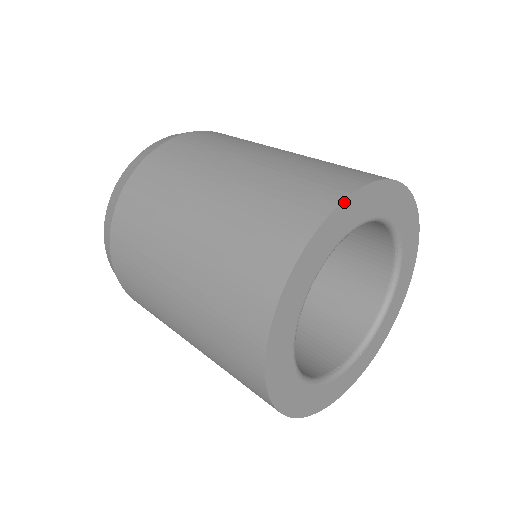
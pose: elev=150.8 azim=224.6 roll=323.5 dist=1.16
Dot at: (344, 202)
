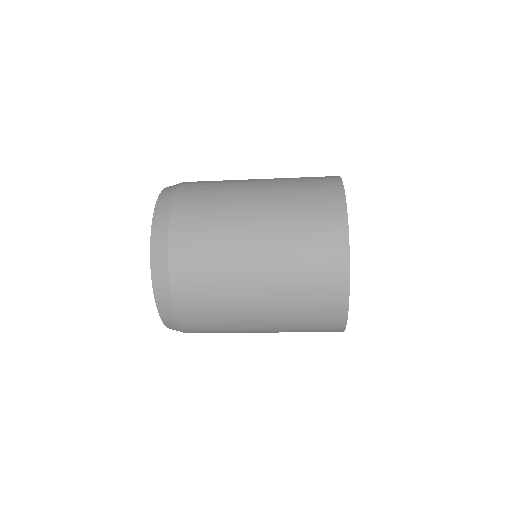
Dot at: occluded
